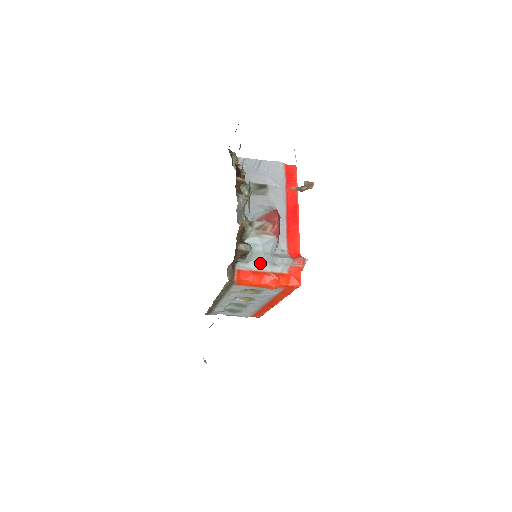
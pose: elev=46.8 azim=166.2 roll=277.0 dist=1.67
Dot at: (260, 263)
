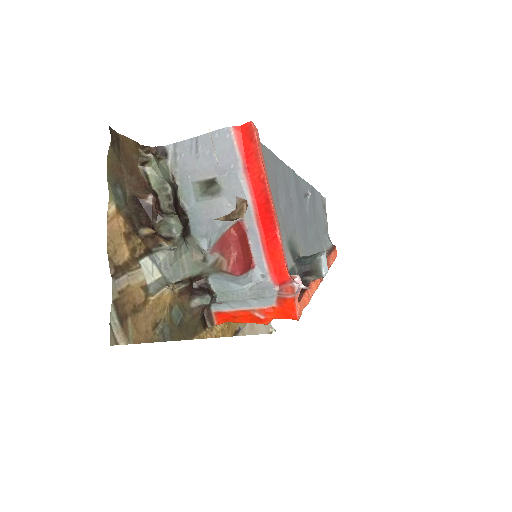
Dot at: (236, 302)
